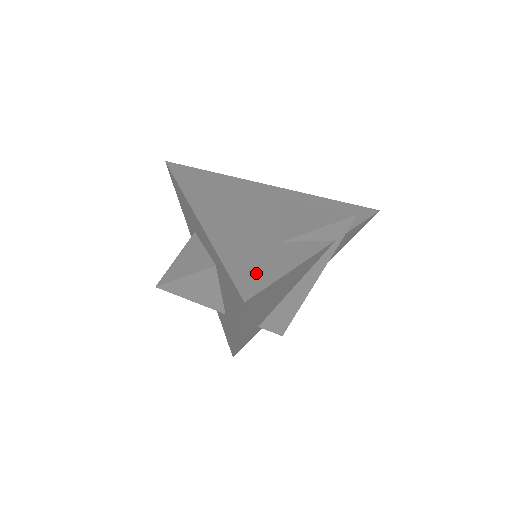
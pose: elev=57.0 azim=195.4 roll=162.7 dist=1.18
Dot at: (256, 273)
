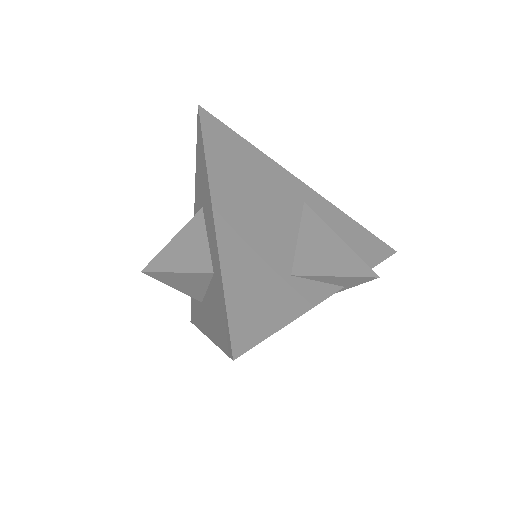
Dot at: (255, 318)
